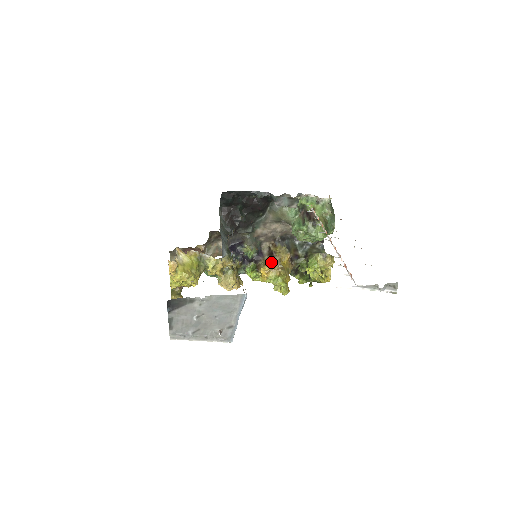
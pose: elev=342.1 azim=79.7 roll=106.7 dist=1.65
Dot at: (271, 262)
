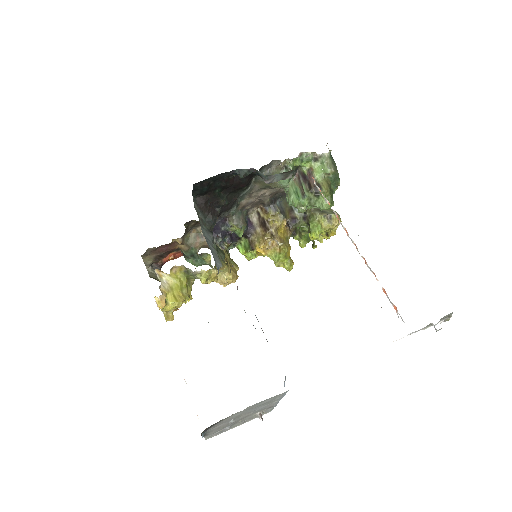
Dot at: (267, 238)
